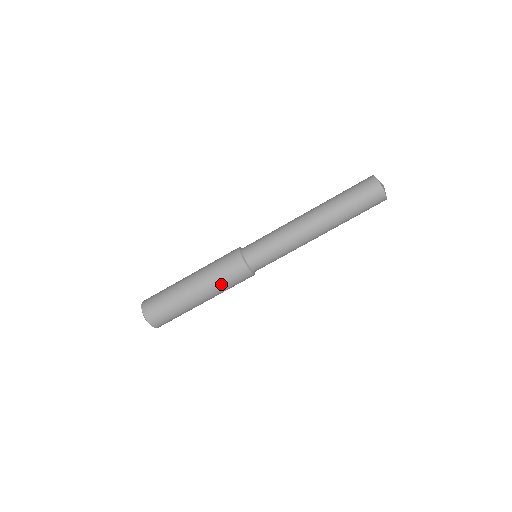
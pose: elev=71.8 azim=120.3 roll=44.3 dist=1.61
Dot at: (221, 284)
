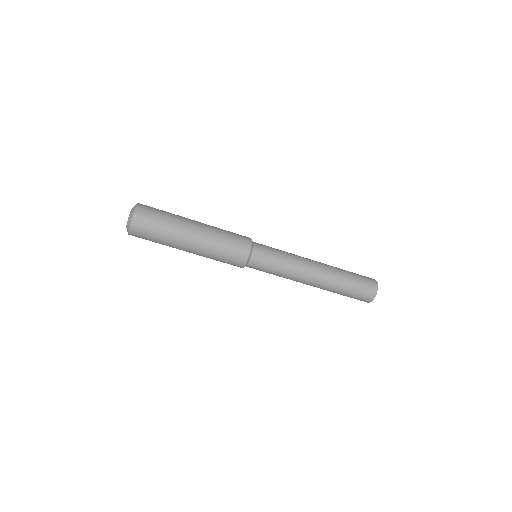
Dot at: (218, 249)
